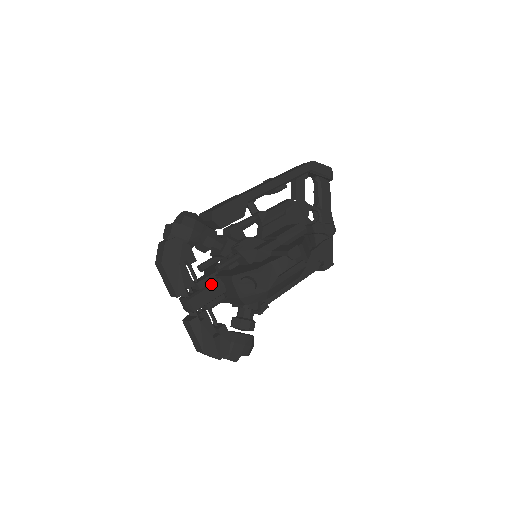
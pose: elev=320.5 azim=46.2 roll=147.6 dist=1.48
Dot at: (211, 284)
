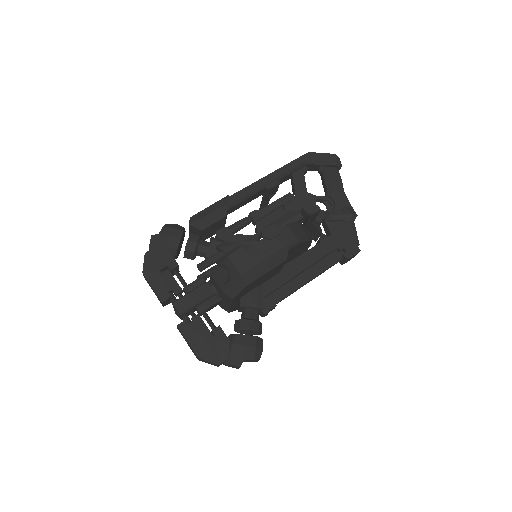
Dot at: (198, 286)
